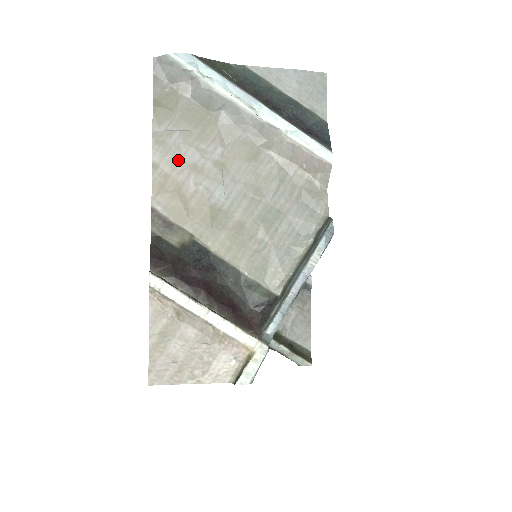
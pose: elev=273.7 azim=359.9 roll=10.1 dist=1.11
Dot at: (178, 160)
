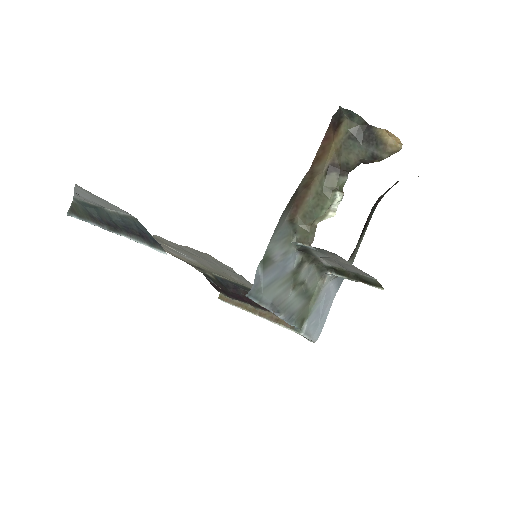
Dot at: occluded
